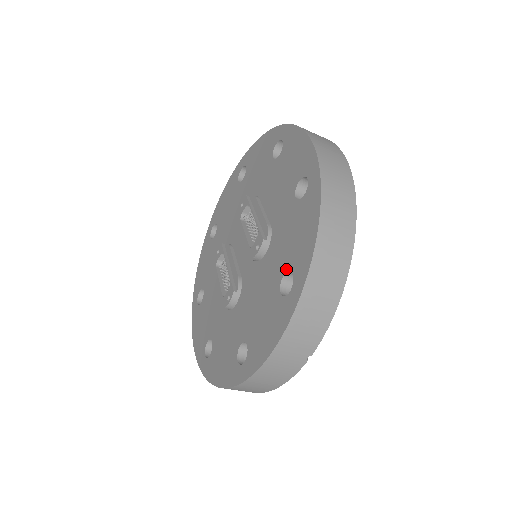
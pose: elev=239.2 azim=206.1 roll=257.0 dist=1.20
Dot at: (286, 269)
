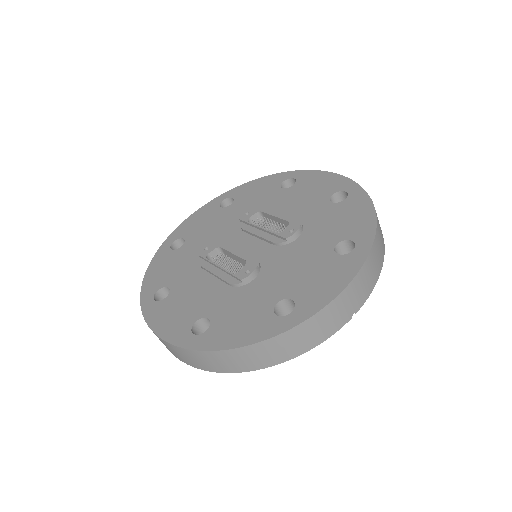
Dot at: (340, 239)
